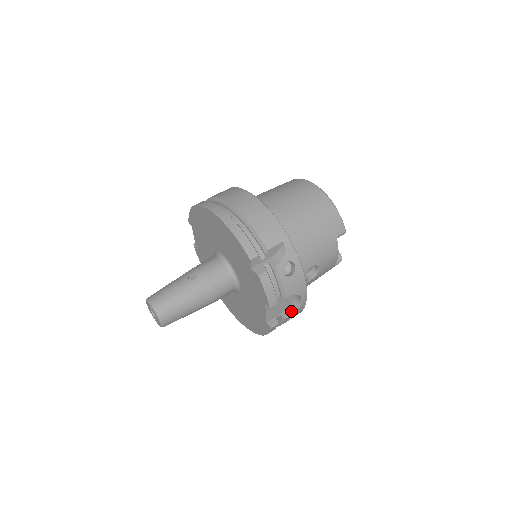
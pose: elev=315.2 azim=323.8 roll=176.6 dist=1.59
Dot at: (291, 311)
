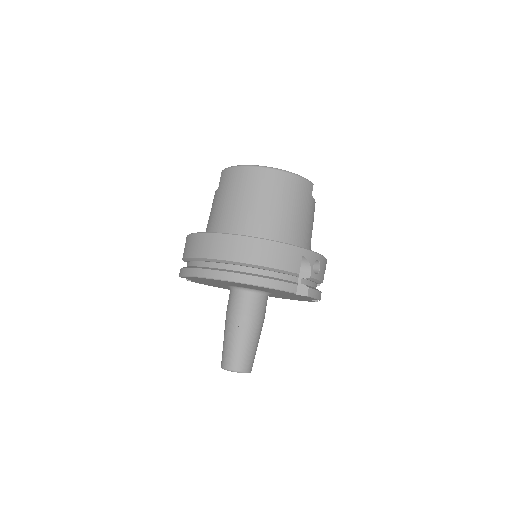
Dot at: occluded
